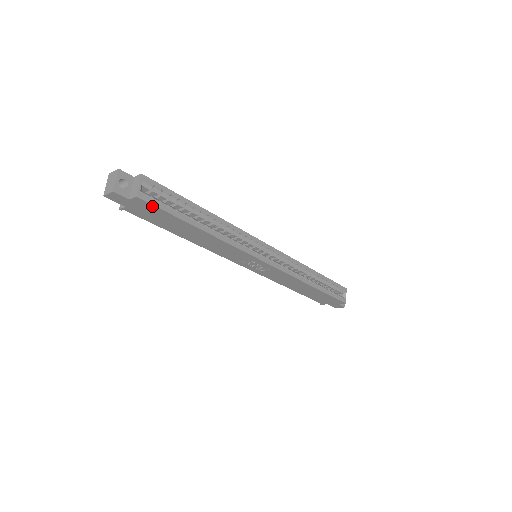
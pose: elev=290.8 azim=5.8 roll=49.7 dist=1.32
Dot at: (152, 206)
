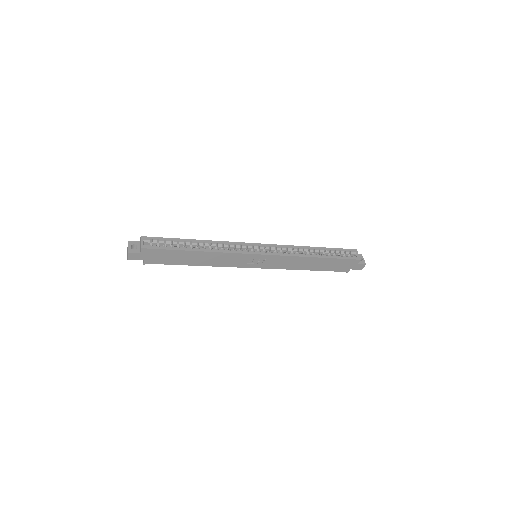
Dot at: (154, 250)
